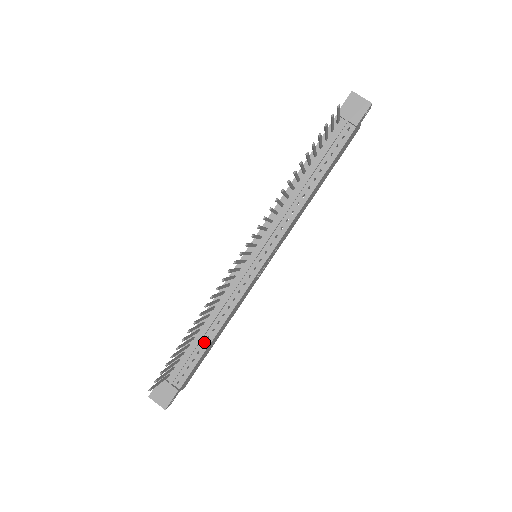
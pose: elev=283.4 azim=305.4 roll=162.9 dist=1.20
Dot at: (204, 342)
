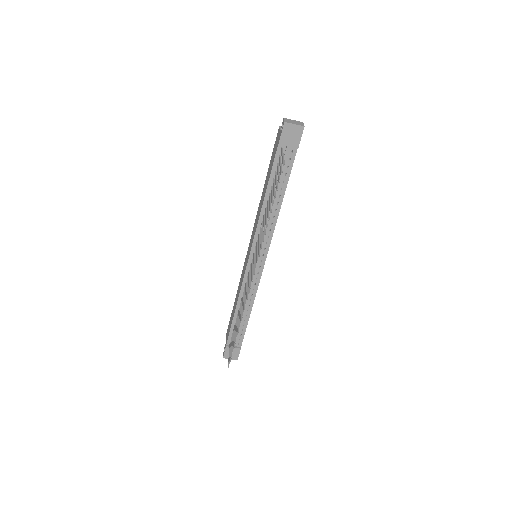
Dot at: (245, 319)
